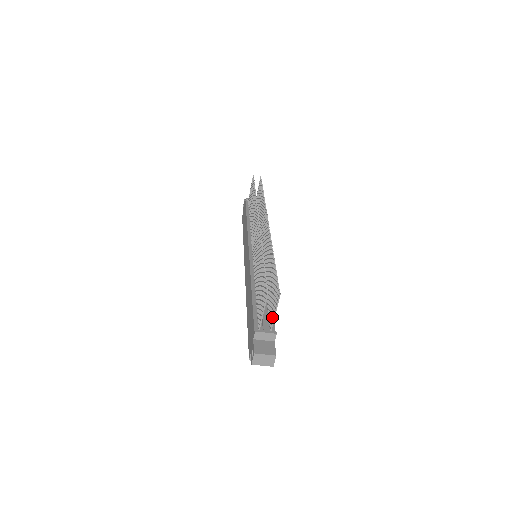
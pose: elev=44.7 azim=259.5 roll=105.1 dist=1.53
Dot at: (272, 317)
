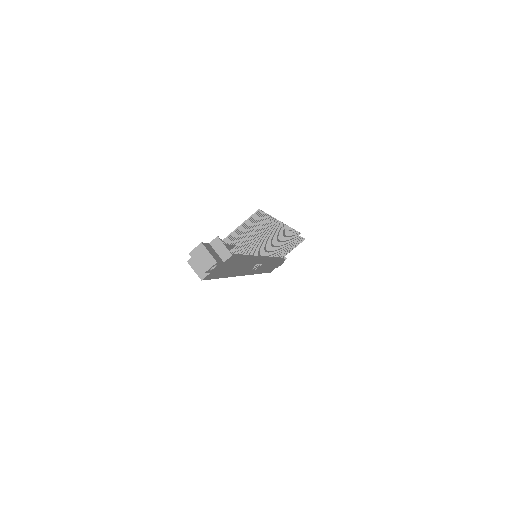
Dot at: (241, 243)
